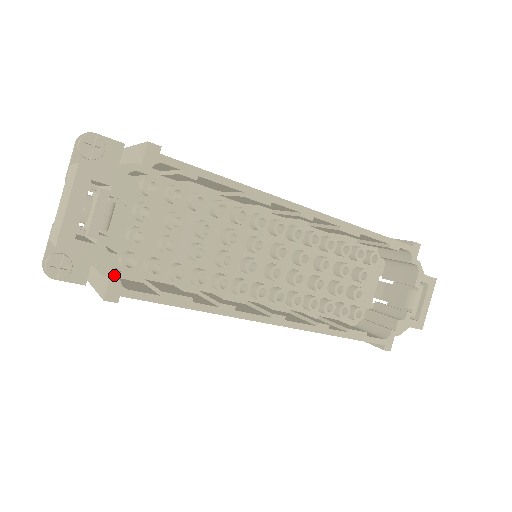
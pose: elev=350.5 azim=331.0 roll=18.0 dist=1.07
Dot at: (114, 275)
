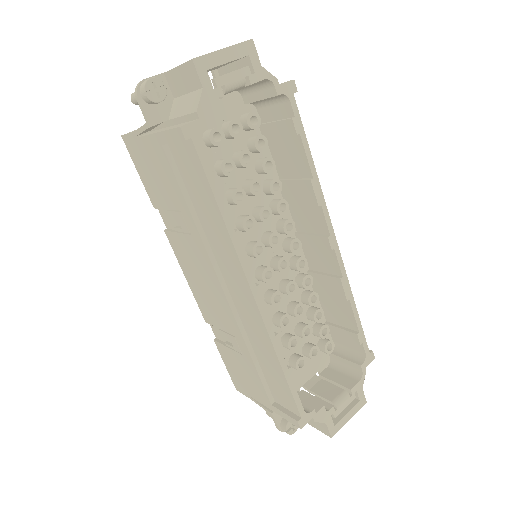
Dot at: (203, 121)
